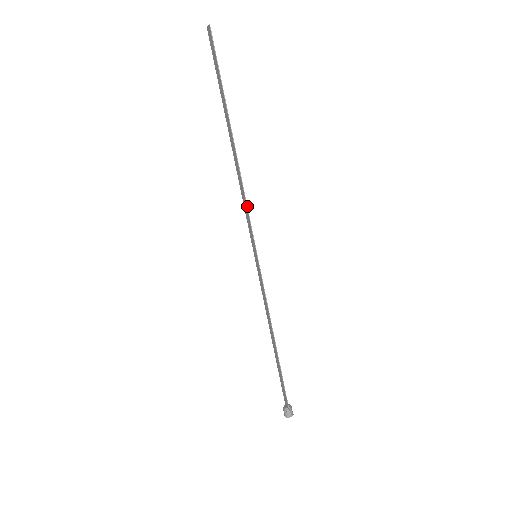
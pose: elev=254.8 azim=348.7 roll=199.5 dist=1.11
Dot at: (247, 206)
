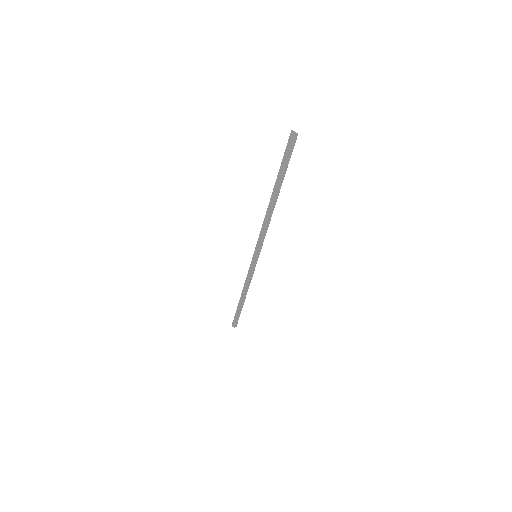
Dot at: occluded
